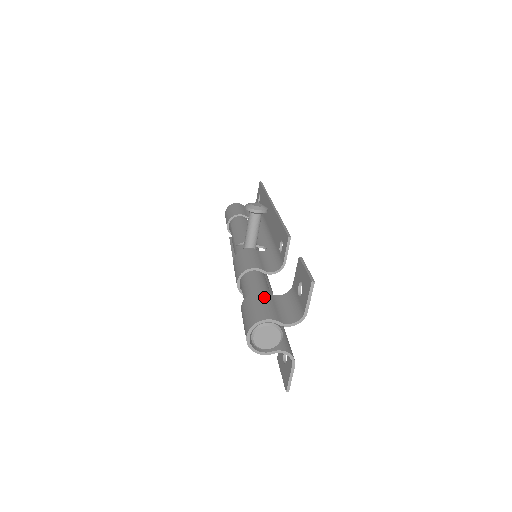
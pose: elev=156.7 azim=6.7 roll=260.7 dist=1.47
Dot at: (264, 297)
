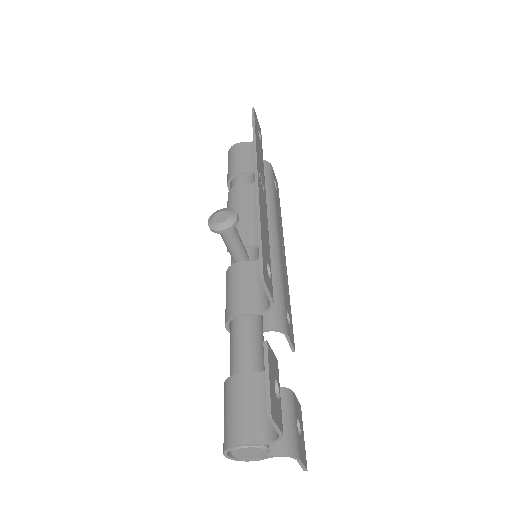
Dot at: (240, 389)
